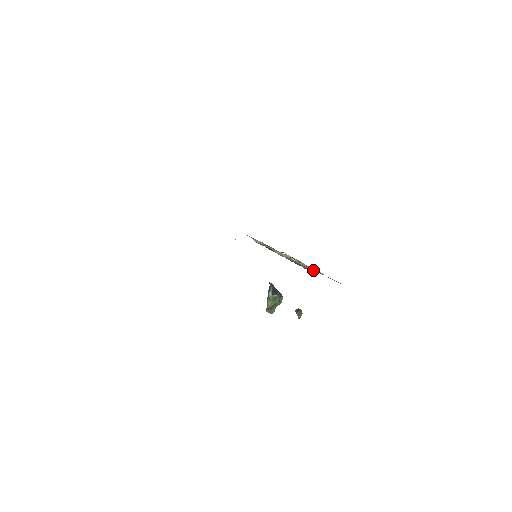
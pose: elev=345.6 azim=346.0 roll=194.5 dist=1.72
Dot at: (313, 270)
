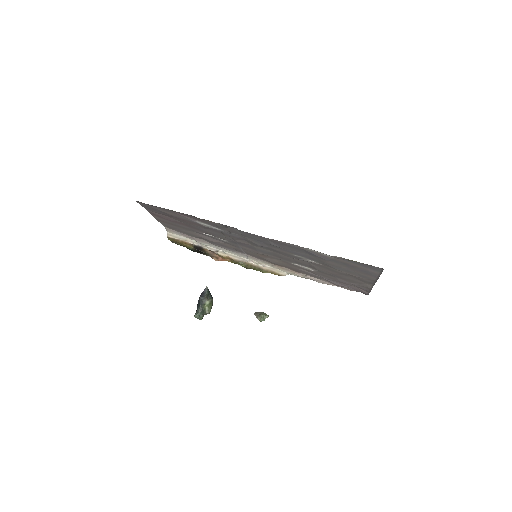
Dot at: (283, 274)
